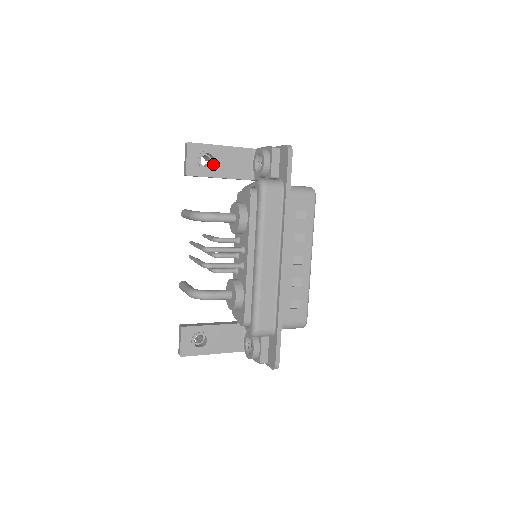
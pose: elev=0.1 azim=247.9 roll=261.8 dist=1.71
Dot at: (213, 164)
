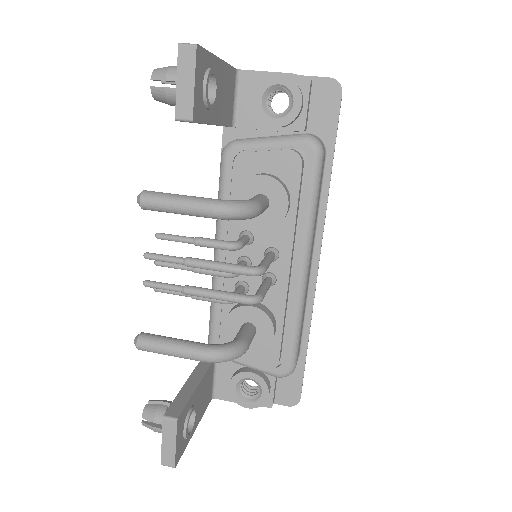
Dot at: (215, 97)
